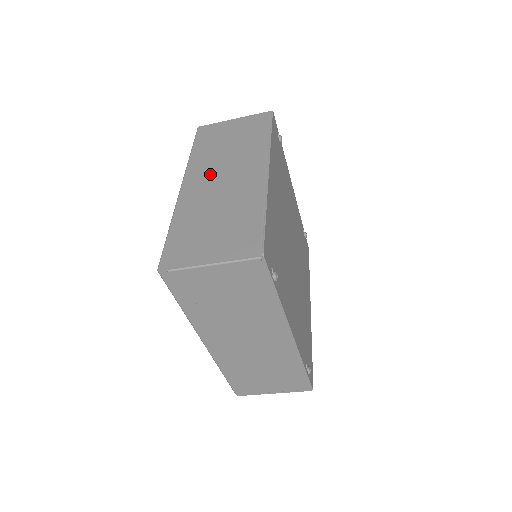
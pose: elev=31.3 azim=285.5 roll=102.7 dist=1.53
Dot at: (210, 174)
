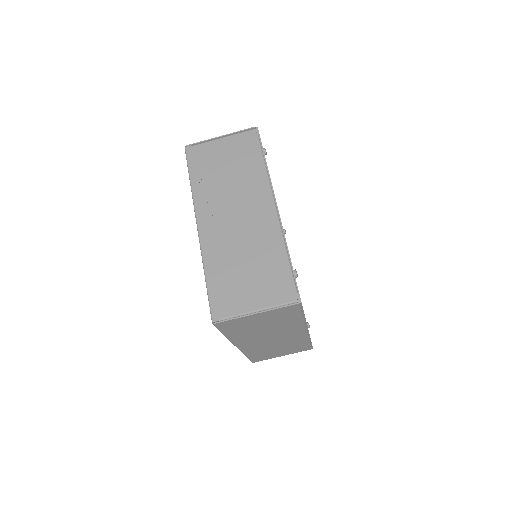
Dot at: occluded
